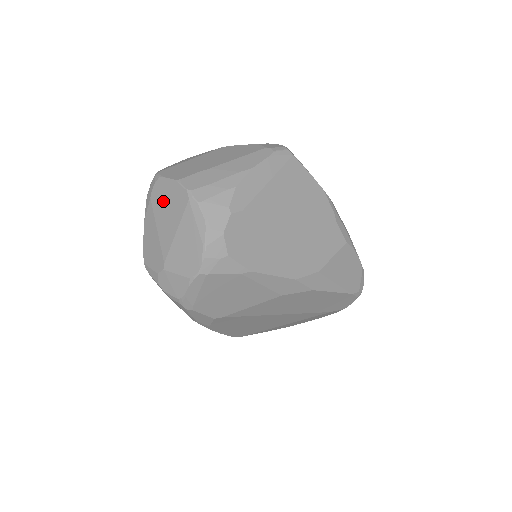
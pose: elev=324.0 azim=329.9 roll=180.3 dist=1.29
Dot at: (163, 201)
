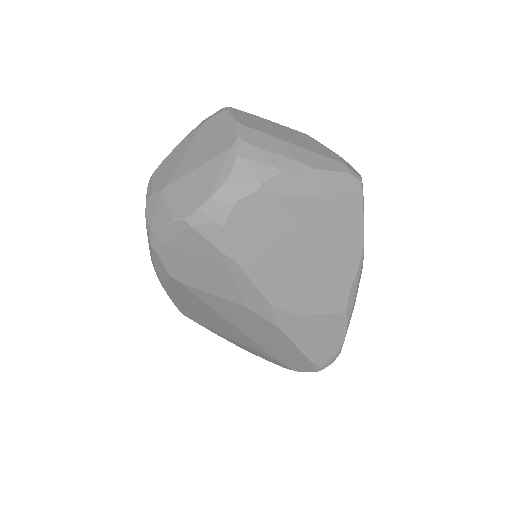
Dot at: (211, 133)
